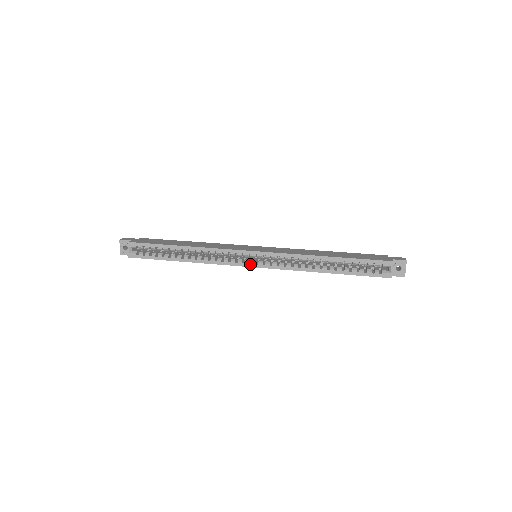
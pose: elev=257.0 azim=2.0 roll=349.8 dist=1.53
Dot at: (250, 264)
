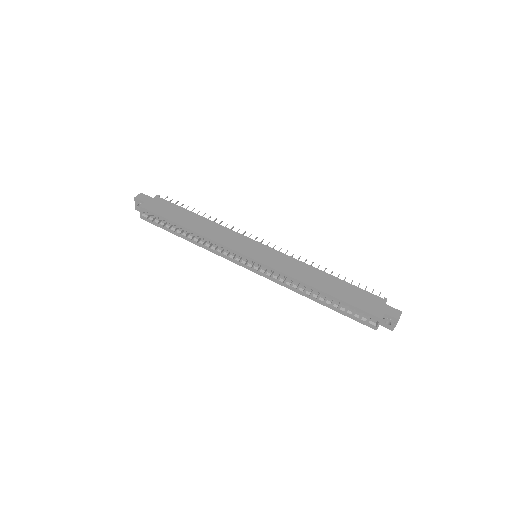
Dot at: (246, 266)
